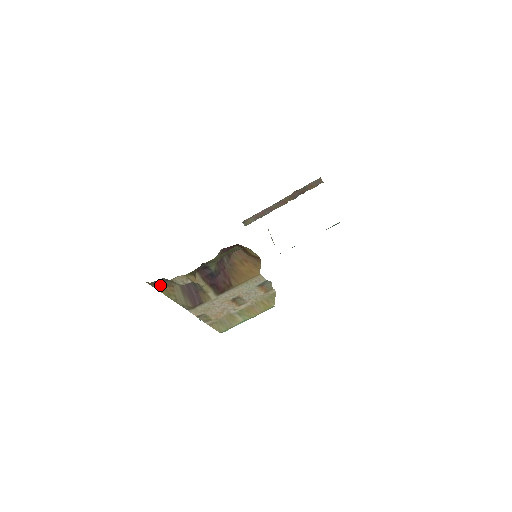
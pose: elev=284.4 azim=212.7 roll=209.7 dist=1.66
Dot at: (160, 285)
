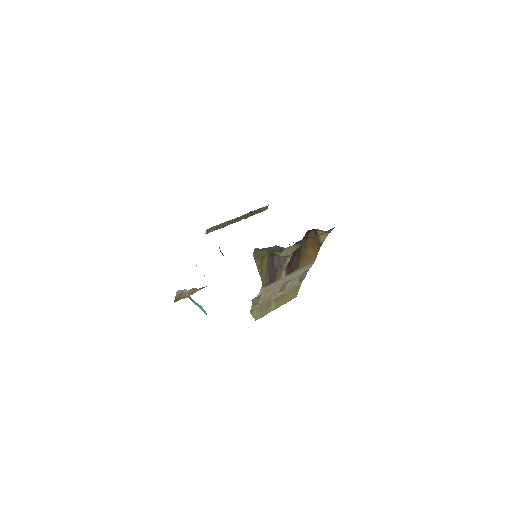
Dot at: (260, 254)
